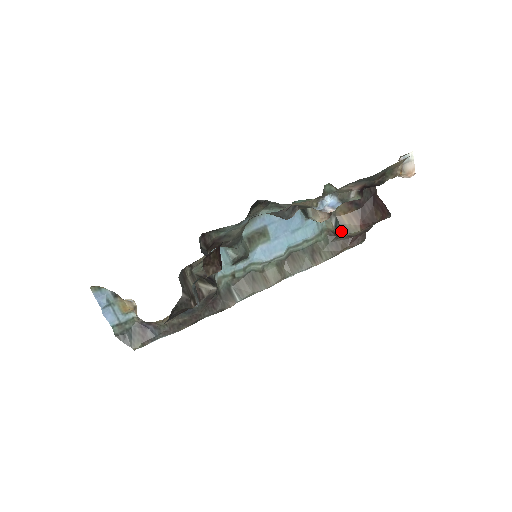
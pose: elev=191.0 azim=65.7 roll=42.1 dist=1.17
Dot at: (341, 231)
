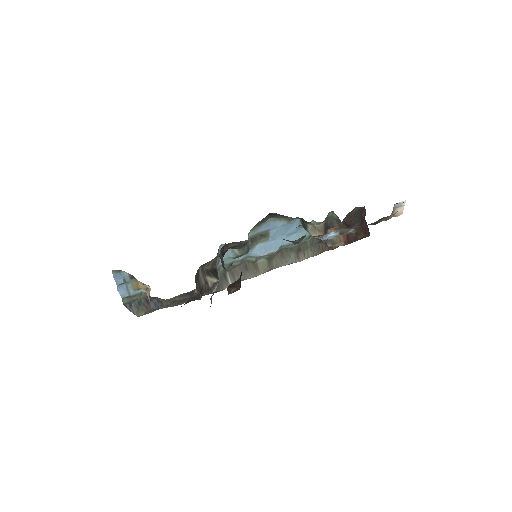
Dot at: (328, 242)
